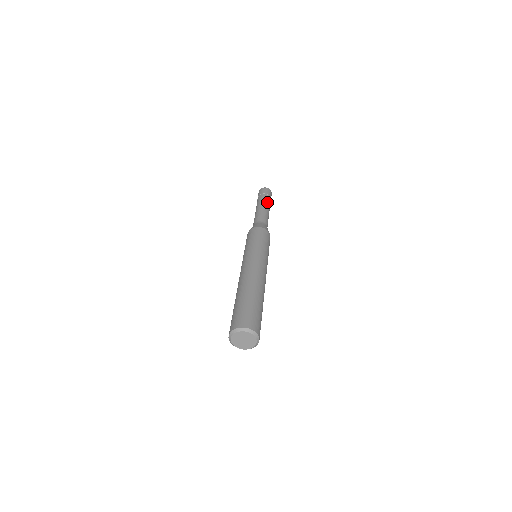
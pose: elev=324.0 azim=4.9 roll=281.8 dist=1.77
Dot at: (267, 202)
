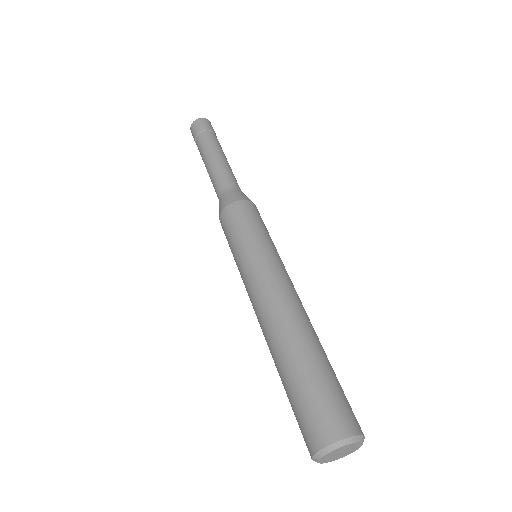
Dot at: (218, 145)
